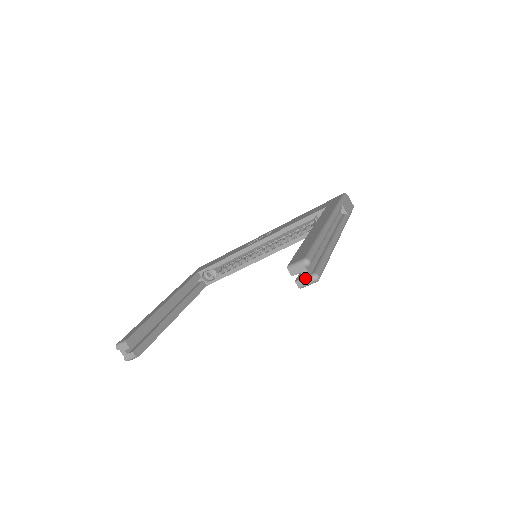
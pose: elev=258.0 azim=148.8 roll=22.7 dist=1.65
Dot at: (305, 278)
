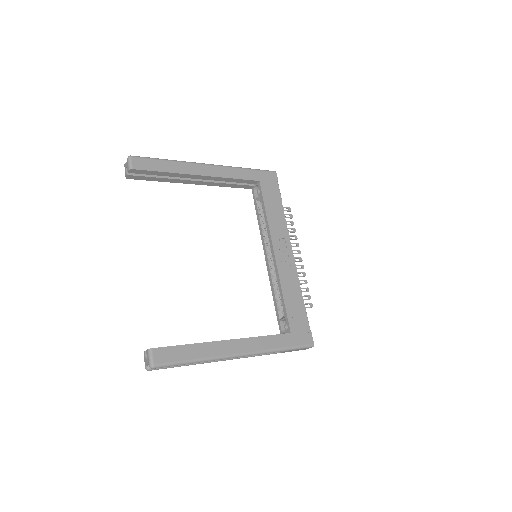
Dot at: (146, 361)
